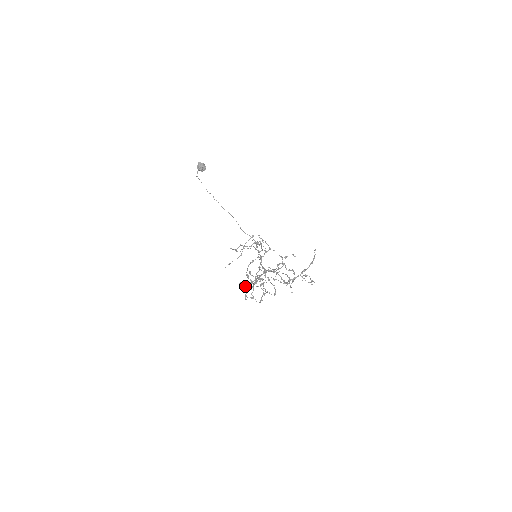
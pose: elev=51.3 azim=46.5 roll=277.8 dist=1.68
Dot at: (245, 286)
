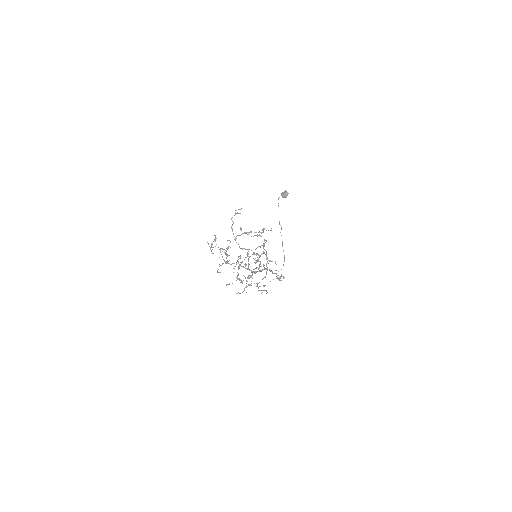
Dot at: (220, 248)
